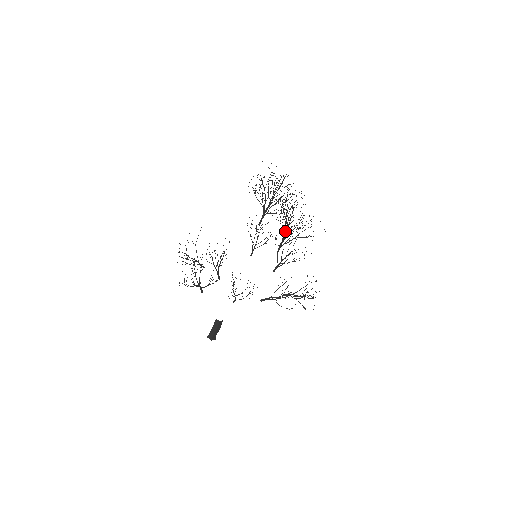
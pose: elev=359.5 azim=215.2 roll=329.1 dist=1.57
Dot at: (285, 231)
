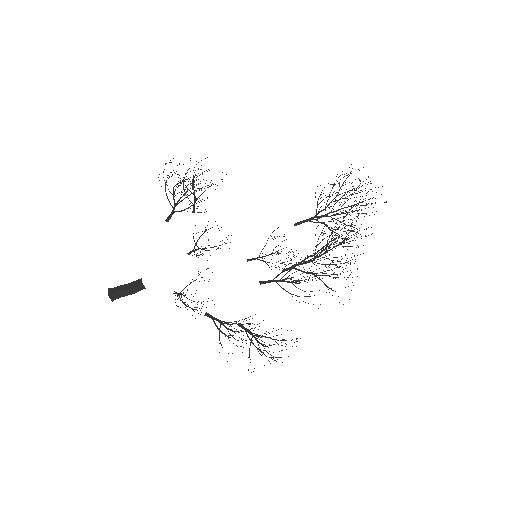
Dot at: (317, 252)
